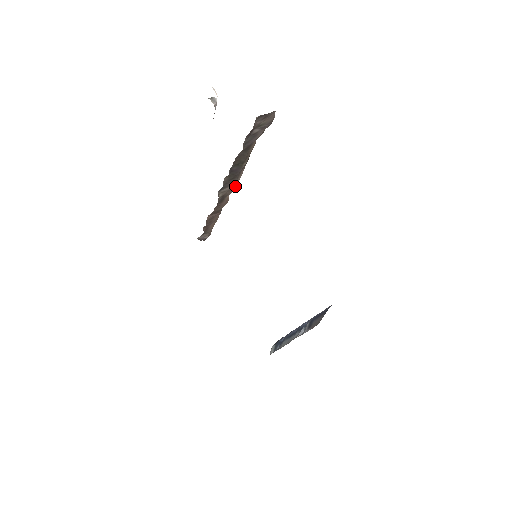
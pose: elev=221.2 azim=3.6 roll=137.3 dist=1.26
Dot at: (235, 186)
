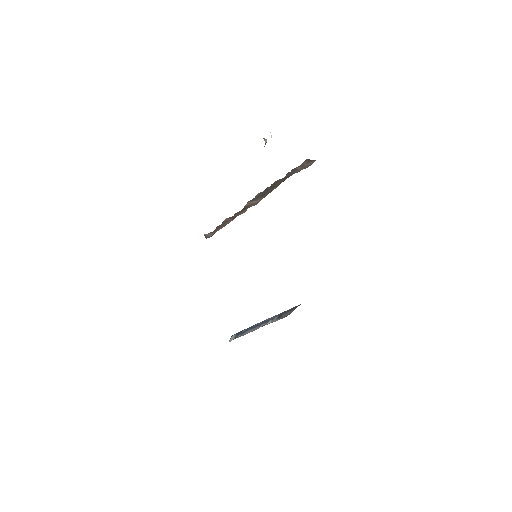
Dot at: (258, 202)
